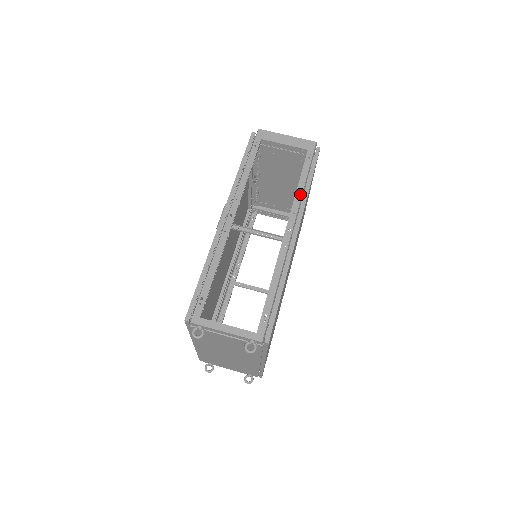
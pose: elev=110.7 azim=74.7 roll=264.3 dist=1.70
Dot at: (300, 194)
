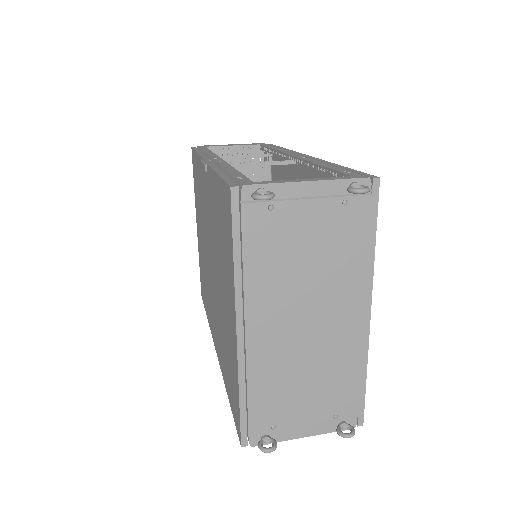
Dot at: (281, 149)
